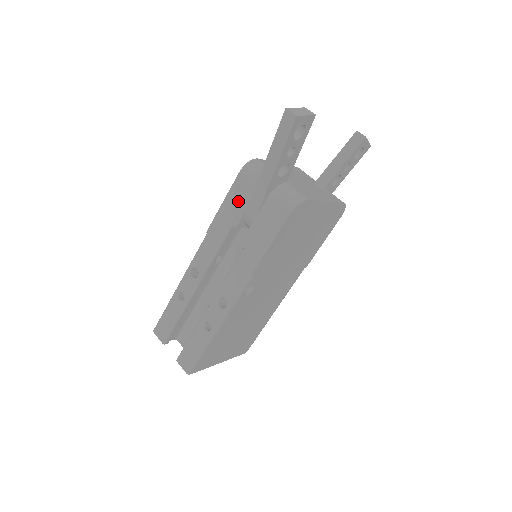
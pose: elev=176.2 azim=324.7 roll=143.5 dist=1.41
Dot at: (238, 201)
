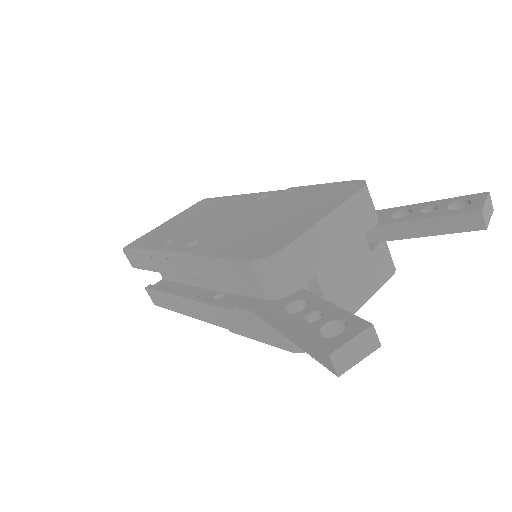
Dot at: (236, 279)
